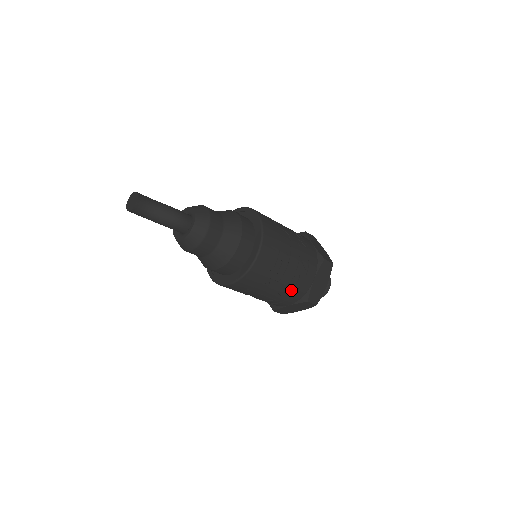
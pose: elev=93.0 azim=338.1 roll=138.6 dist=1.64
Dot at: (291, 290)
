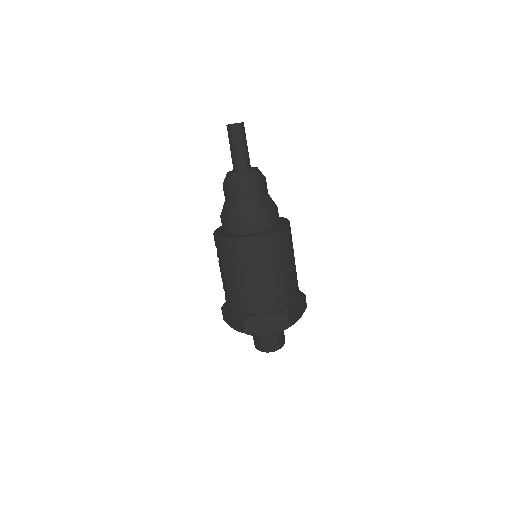
Dot at: (243, 297)
